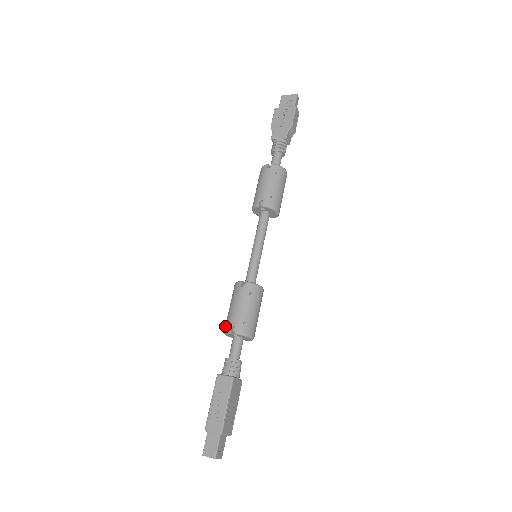
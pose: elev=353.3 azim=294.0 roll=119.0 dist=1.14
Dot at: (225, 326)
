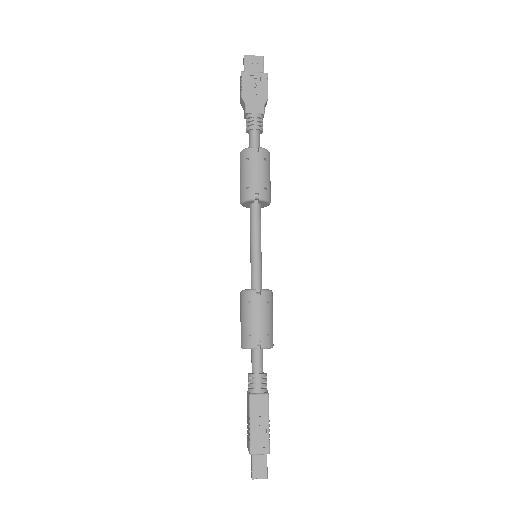
Dot at: (245, 341)
